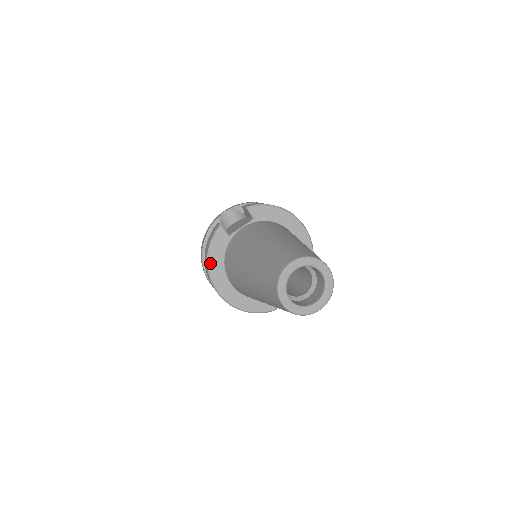
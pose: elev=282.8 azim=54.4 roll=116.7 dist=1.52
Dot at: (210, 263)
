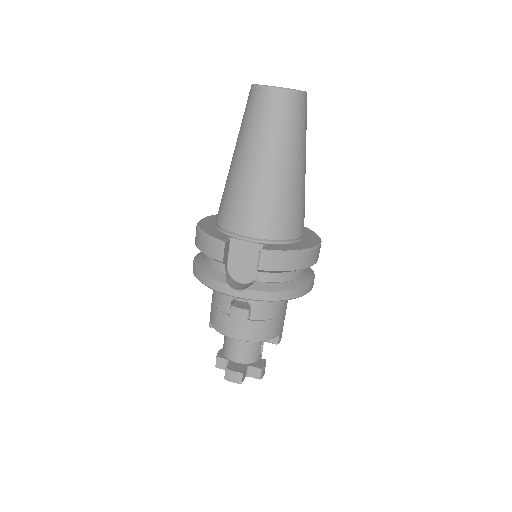
Dot at: occluded
